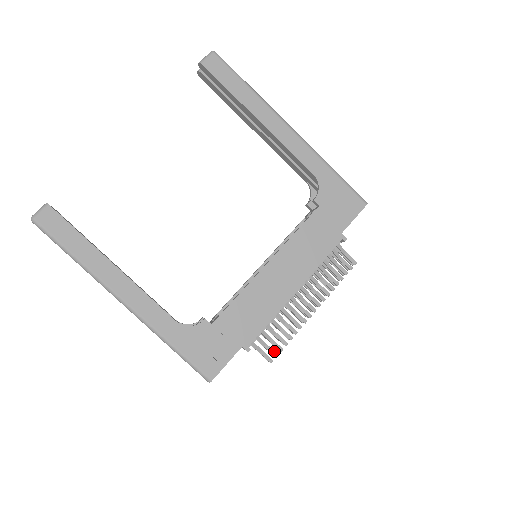
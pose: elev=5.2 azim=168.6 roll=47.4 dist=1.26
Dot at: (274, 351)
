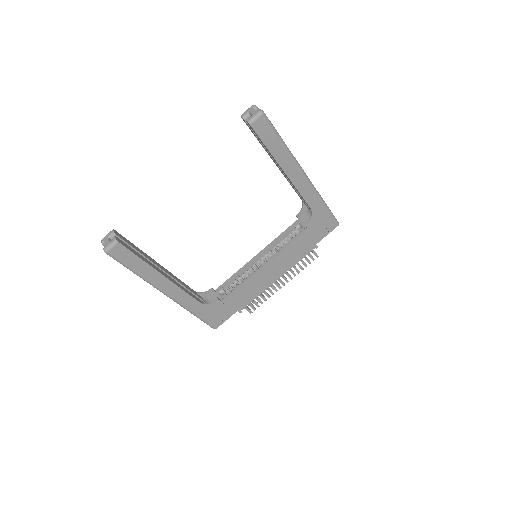
Dot at: (254, 308)
